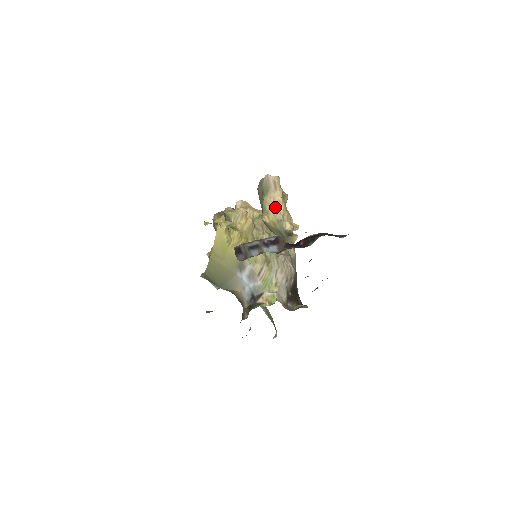
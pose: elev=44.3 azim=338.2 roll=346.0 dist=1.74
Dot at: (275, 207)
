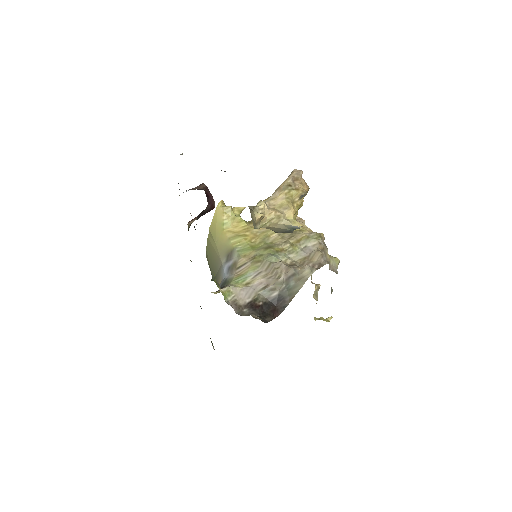
Dot at: (274, 194)
